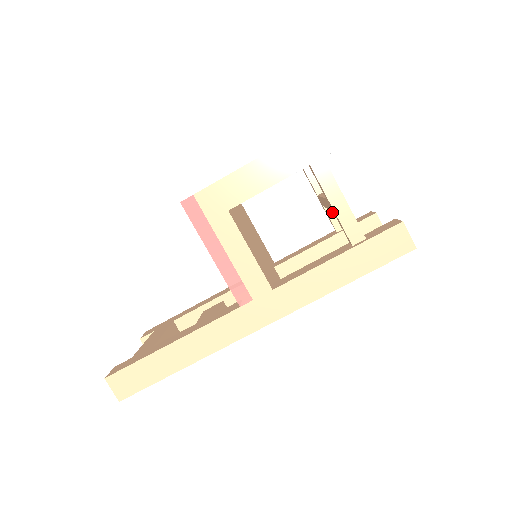
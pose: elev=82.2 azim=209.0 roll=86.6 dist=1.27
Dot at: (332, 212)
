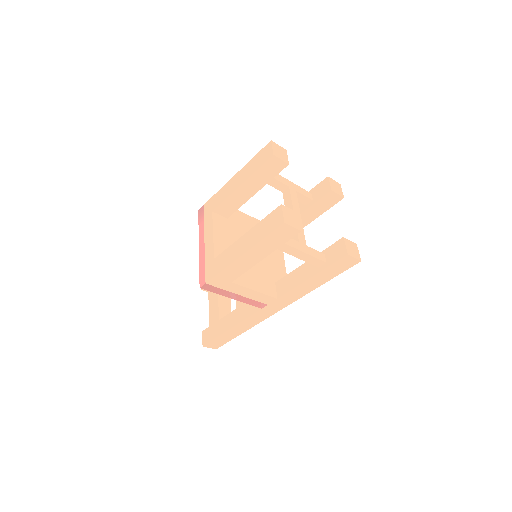
Dot at: (298, 197)
